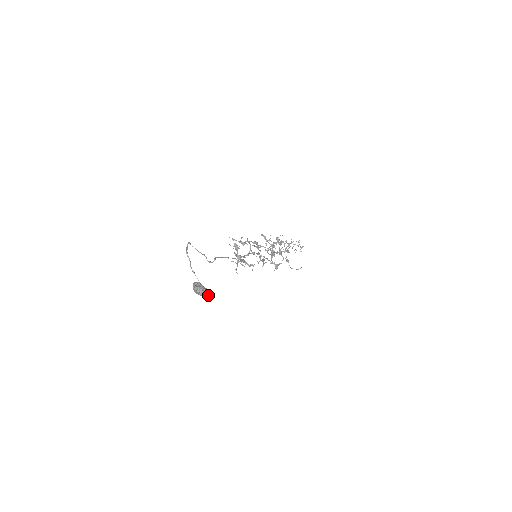
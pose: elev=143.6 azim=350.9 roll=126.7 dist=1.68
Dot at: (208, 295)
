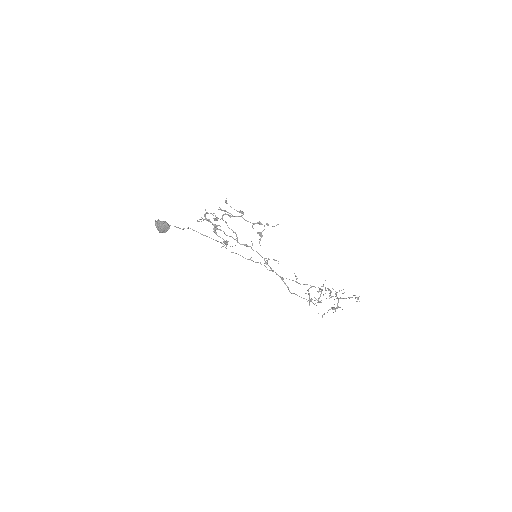
Dot at: (164, 222)
